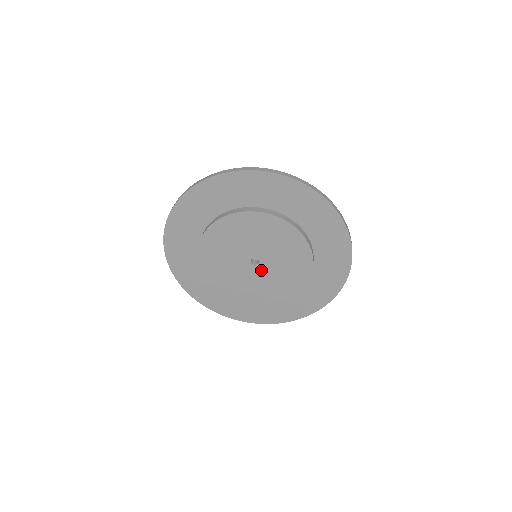
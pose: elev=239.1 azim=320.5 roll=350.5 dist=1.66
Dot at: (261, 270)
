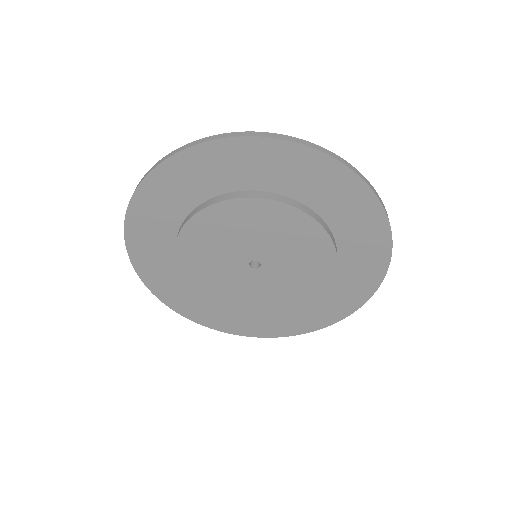
Dot at: (270, 271)
